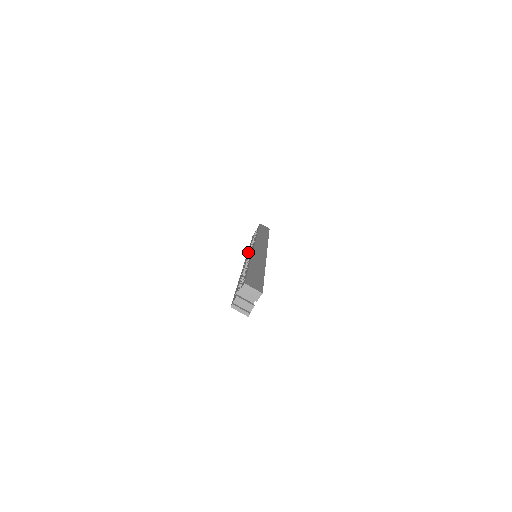
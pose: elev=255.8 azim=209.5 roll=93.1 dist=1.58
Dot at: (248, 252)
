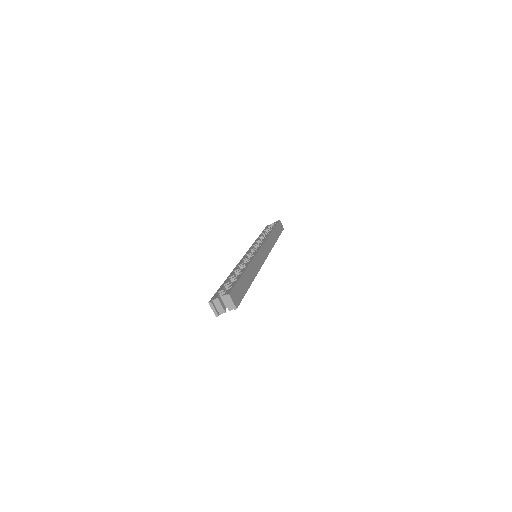
Dot at: (253, 246)
